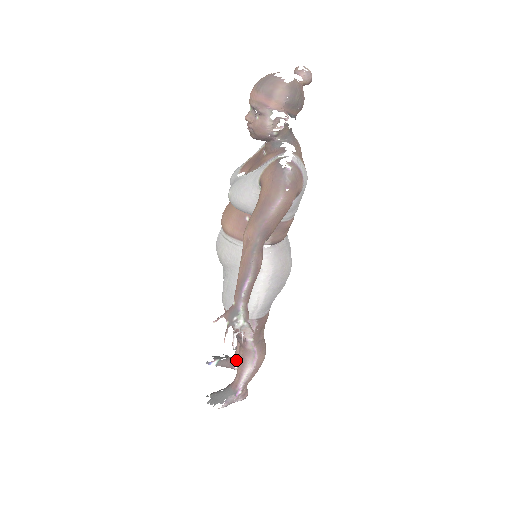
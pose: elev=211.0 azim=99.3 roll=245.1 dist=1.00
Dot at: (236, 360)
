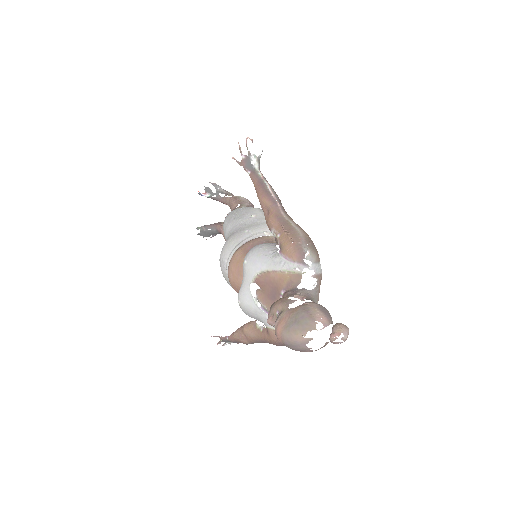
Dot at: (225, 204)
